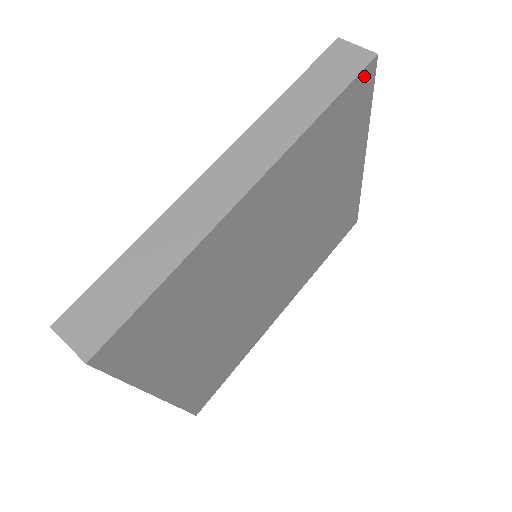
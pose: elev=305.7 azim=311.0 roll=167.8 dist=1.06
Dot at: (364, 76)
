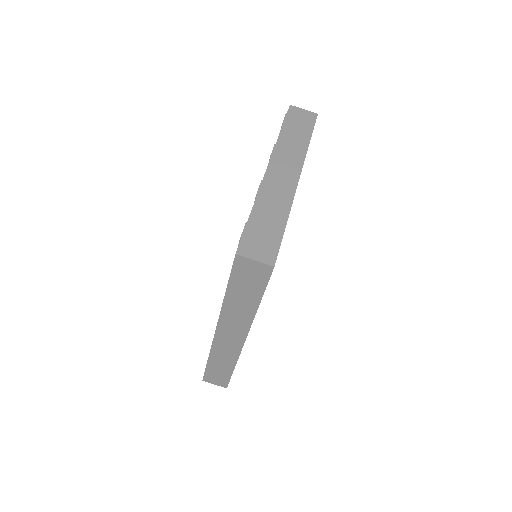
Dot at: occluded
